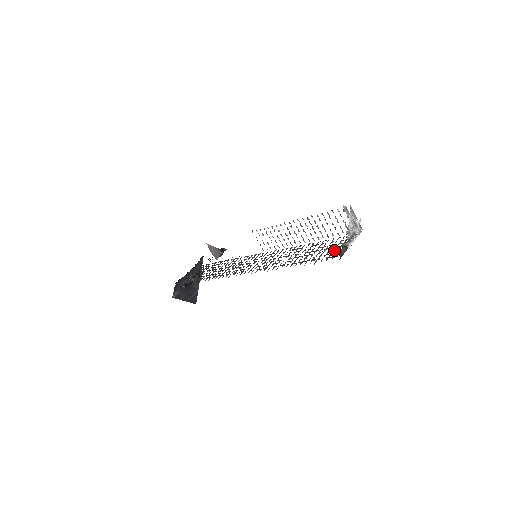
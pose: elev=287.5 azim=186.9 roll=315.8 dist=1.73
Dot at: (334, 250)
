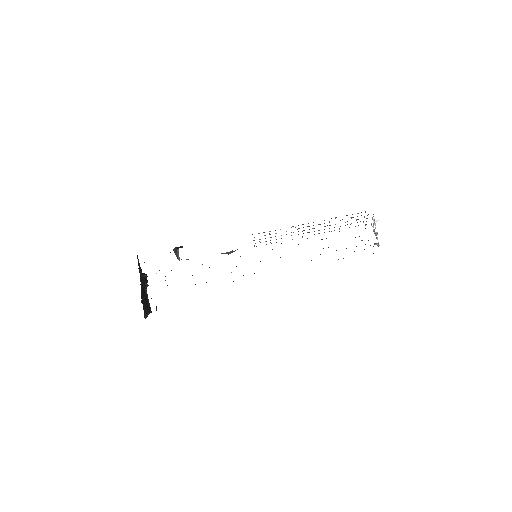
Dot at: (356, 246)
